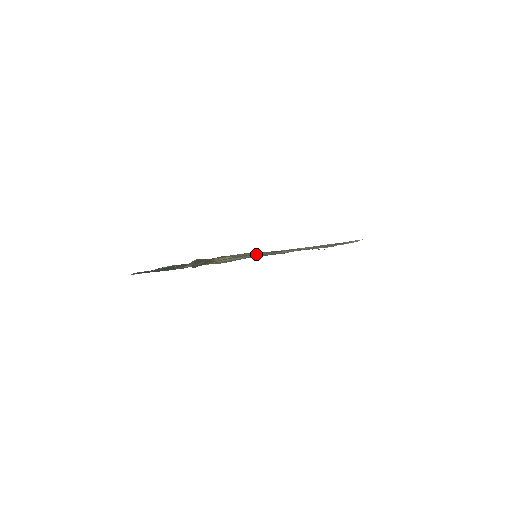
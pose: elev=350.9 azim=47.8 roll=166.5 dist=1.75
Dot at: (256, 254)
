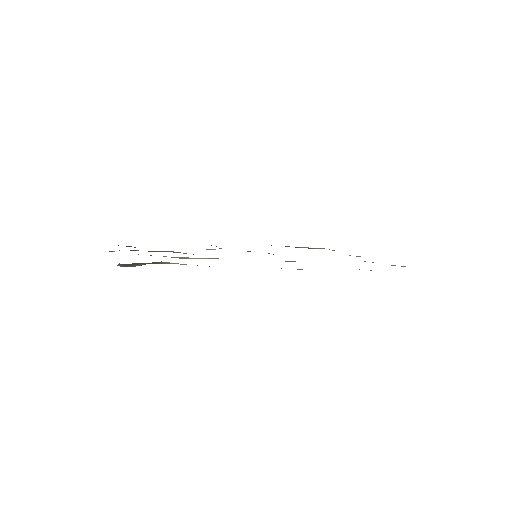
Dot at: occluded
